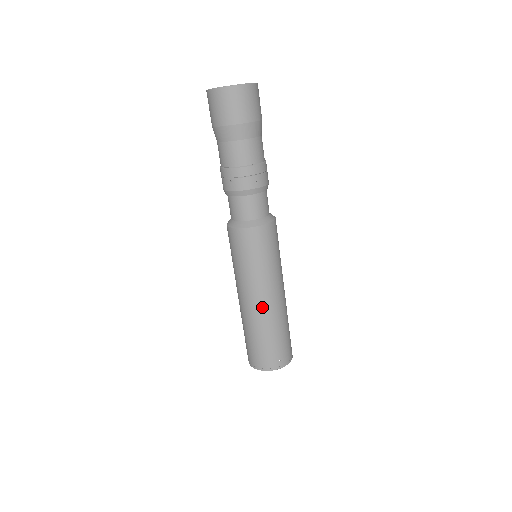
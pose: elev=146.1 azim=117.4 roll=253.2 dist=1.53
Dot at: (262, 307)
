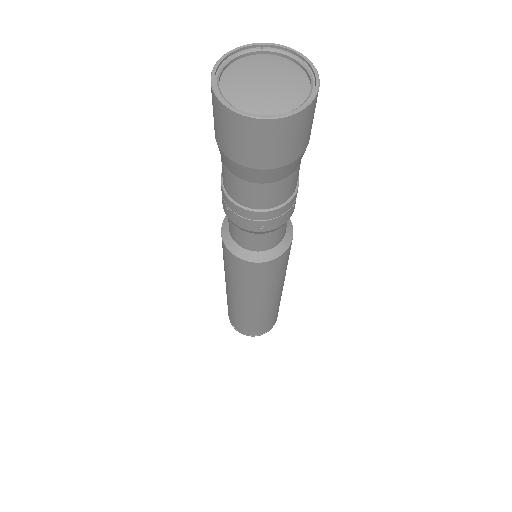
Dot at: (243, 306)
